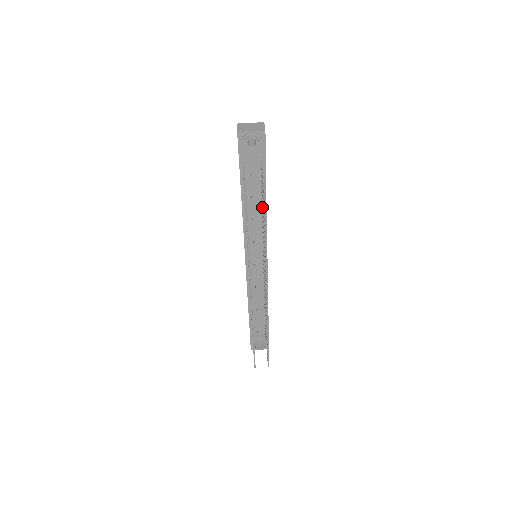
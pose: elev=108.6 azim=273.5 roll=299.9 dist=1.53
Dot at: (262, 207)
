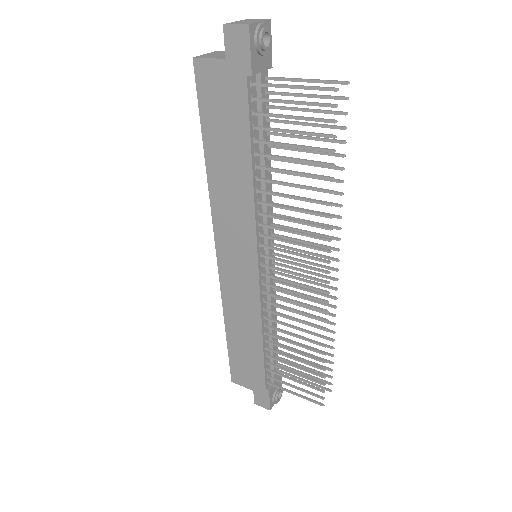
Dot at: (287, 149)
